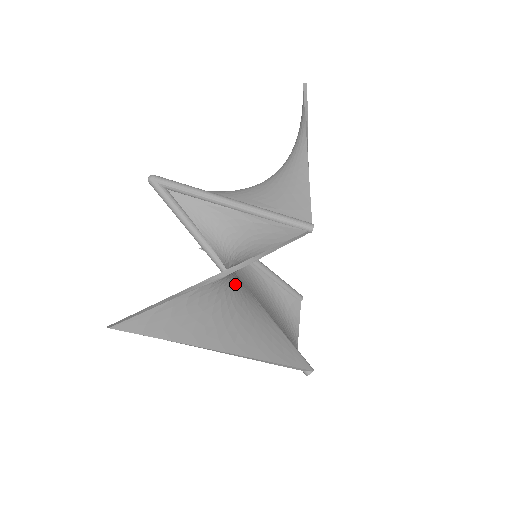
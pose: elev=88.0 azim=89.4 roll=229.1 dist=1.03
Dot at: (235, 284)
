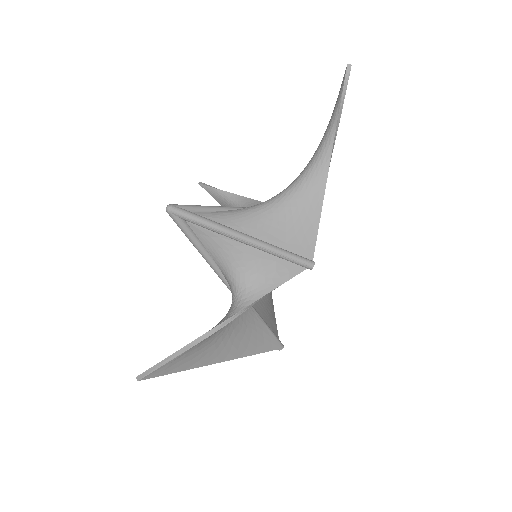
Dot at: occluded
